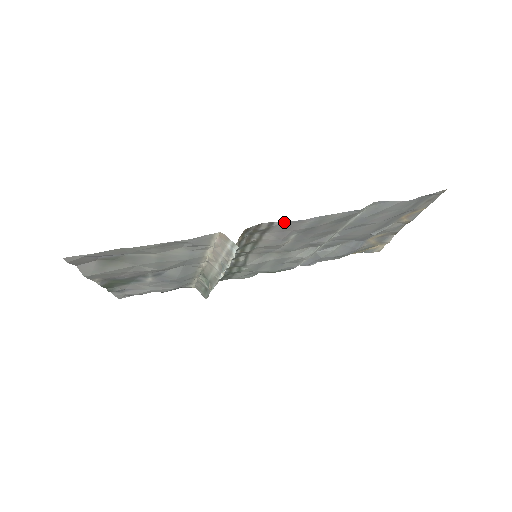
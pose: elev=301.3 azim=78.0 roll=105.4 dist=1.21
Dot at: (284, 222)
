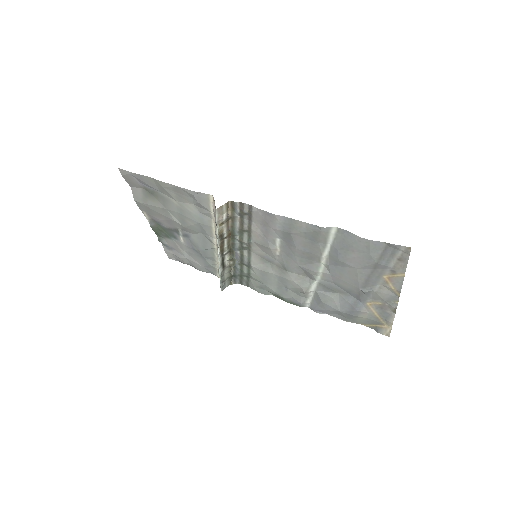
Dot at: (259, 210)
